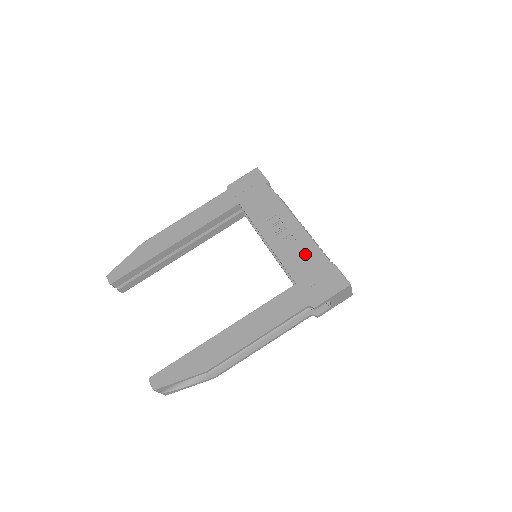
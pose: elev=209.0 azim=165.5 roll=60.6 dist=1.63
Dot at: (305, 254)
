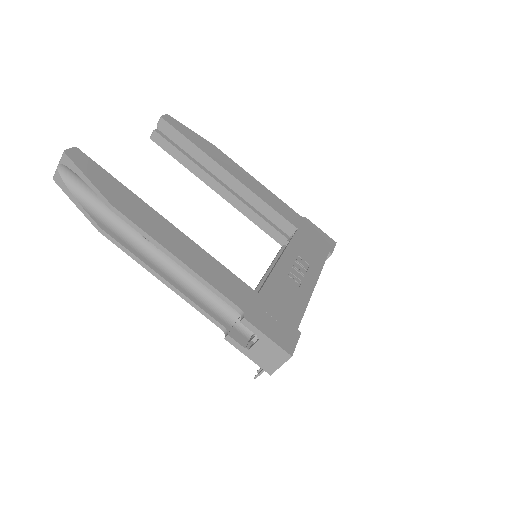
Dot at: (292, 299)
